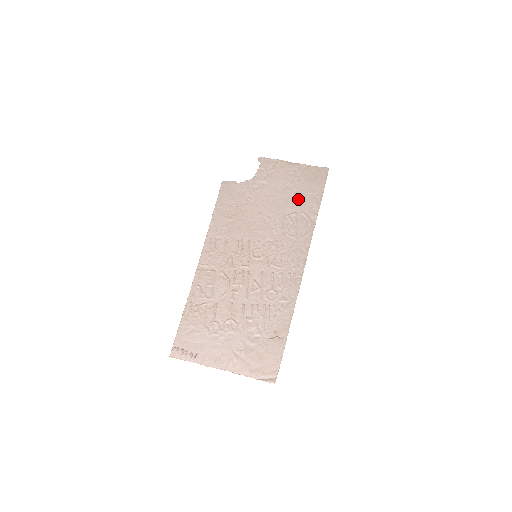
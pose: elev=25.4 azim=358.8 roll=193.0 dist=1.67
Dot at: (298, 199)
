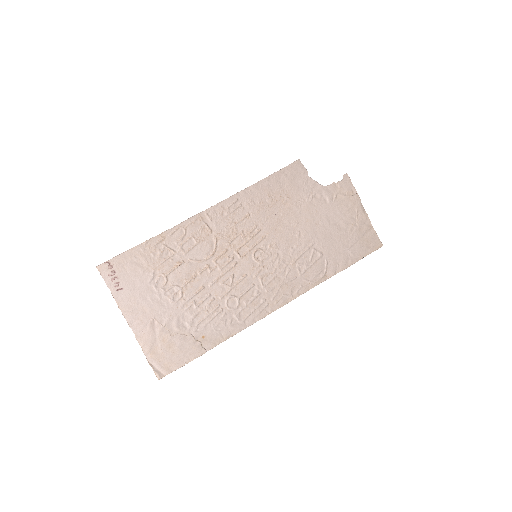
Dot at: (336, 244)
